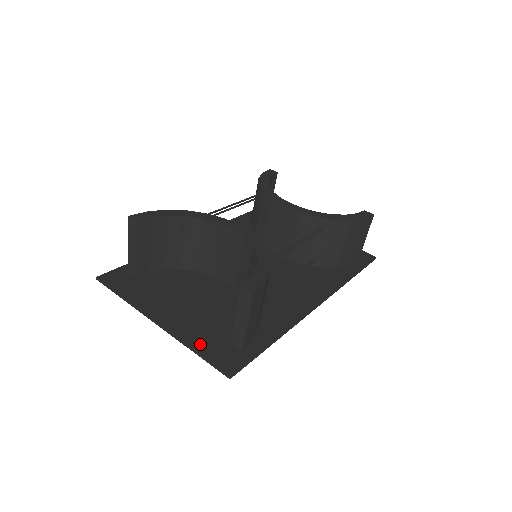
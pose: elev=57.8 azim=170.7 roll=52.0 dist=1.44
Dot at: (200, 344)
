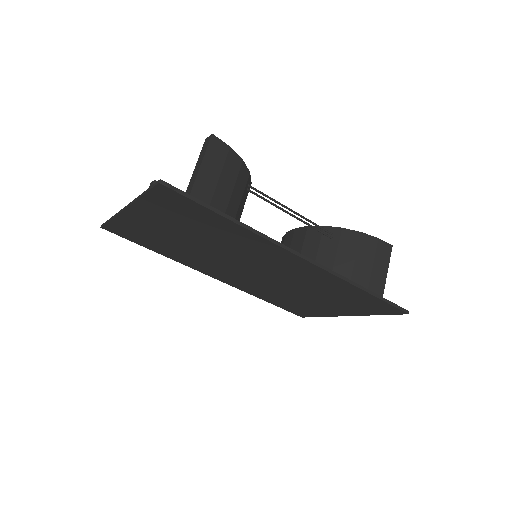
Dot at: occluded
